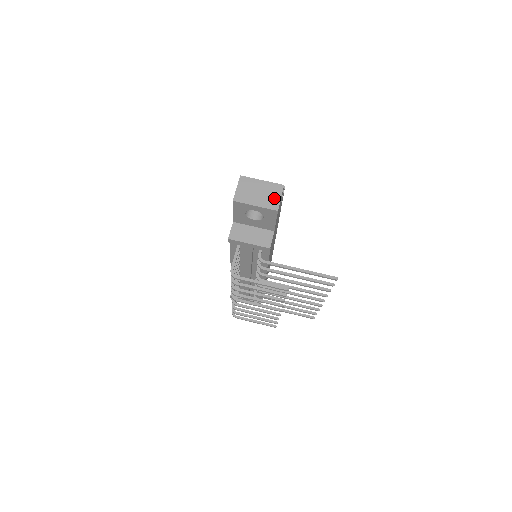
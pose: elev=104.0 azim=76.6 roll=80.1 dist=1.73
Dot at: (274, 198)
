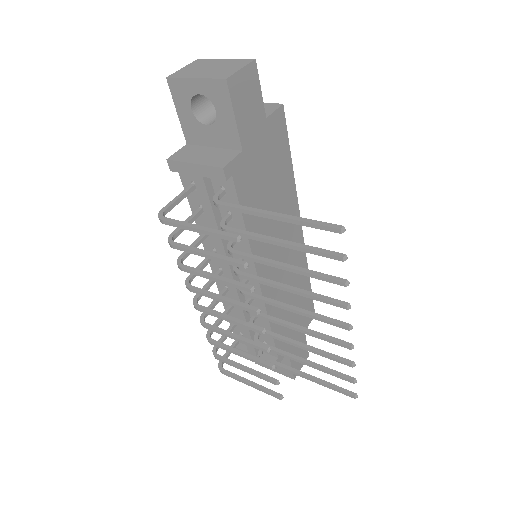
Dot at: (230, 69)
